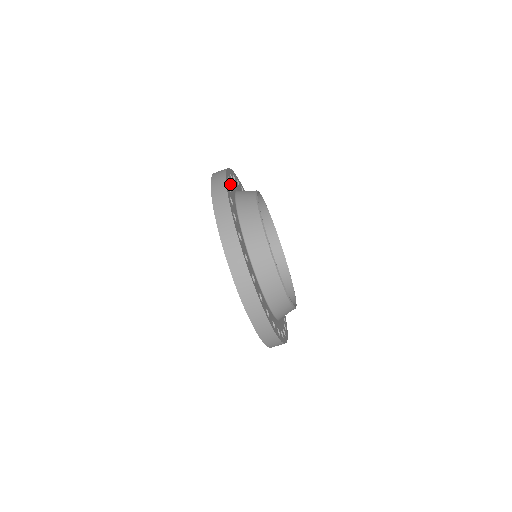
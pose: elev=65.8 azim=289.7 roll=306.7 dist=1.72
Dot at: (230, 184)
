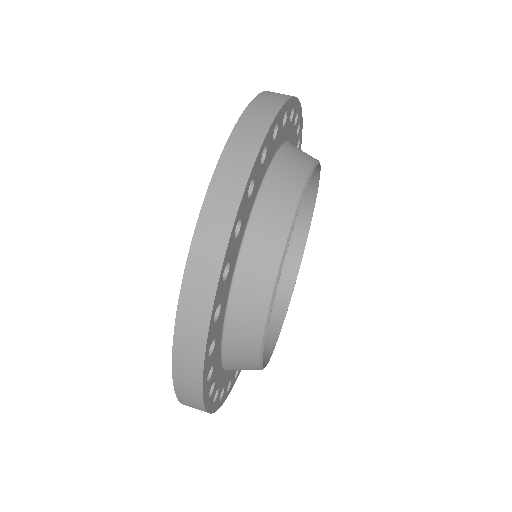
Dot at: occluded
